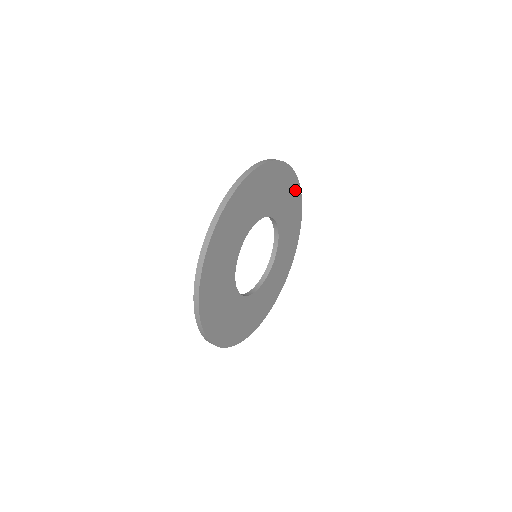
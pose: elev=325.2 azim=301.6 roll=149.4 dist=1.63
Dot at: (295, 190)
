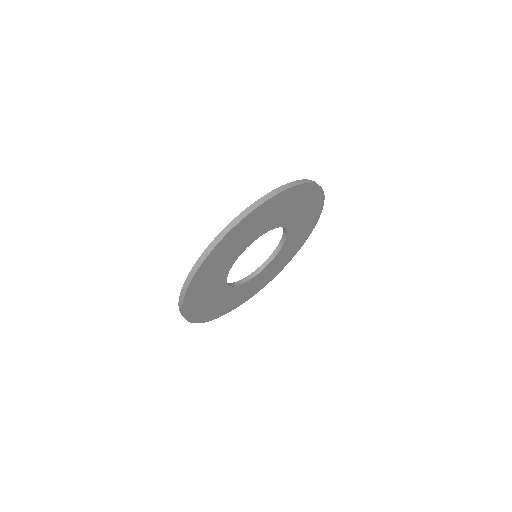
Dot at: (317, 208)
